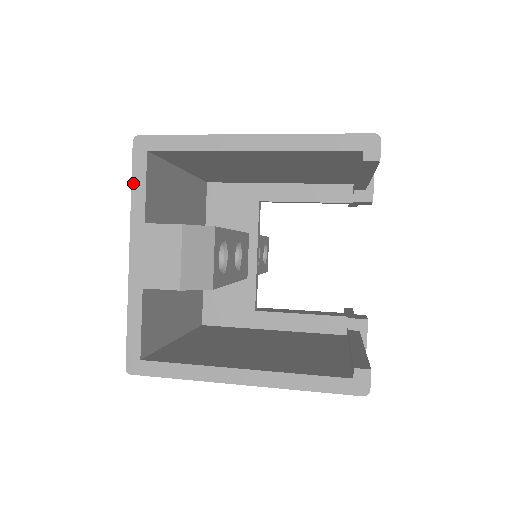
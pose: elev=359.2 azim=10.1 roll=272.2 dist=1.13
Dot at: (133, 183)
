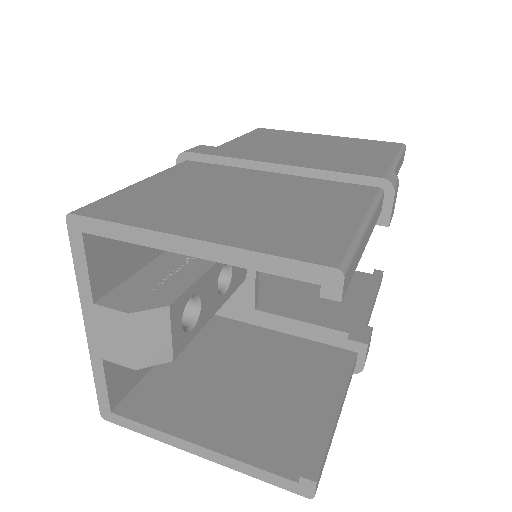
Dot at: (75, 263)
